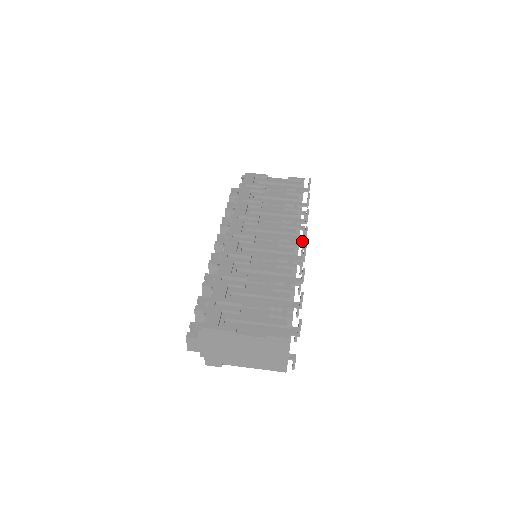
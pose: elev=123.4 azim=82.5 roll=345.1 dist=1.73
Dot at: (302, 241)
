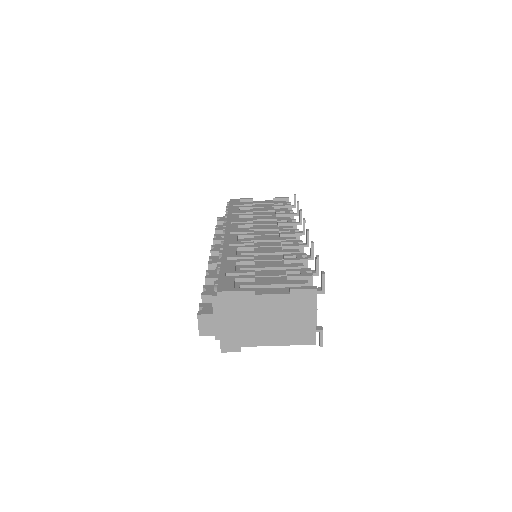
Dot at: (301, 235)
